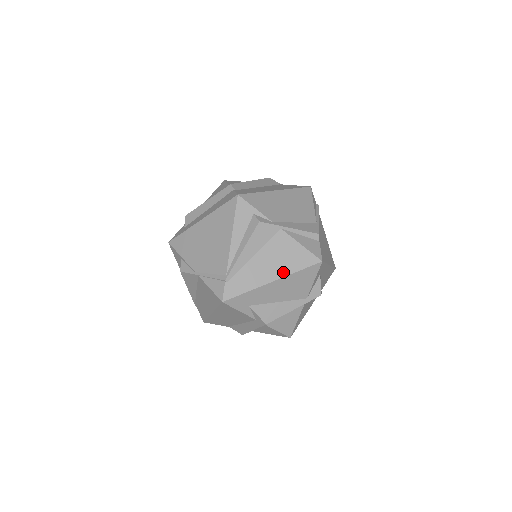
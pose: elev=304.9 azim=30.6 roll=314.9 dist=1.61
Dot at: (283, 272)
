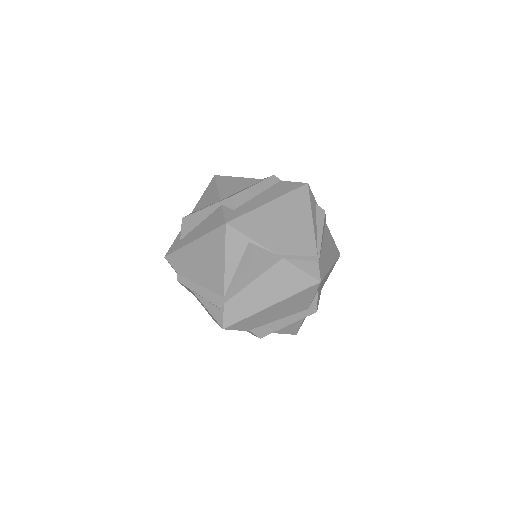
Dot at: (333, 260)
